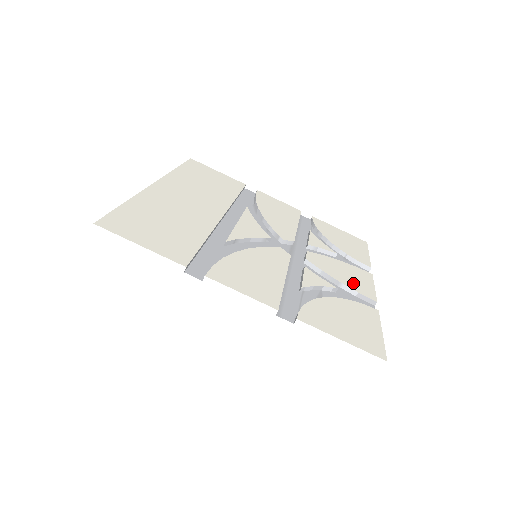
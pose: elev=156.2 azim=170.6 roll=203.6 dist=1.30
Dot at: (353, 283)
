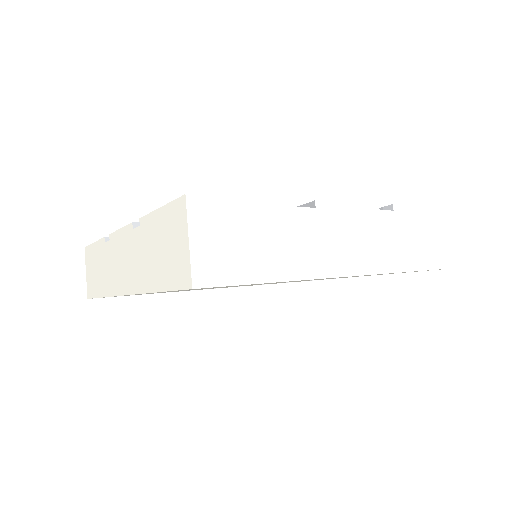
Dot at: occluded
